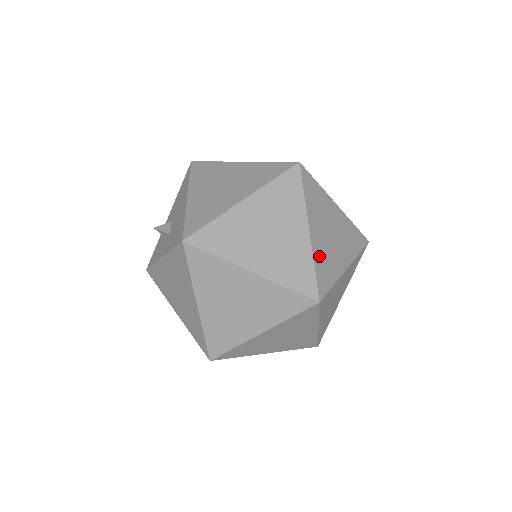
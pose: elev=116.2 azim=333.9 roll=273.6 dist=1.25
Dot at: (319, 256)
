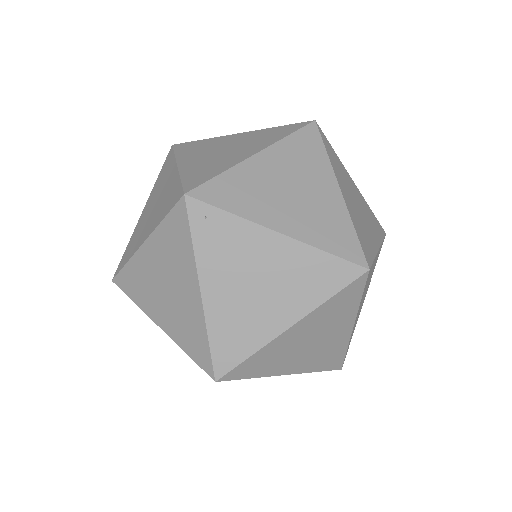
Dot at: (242, 177)
